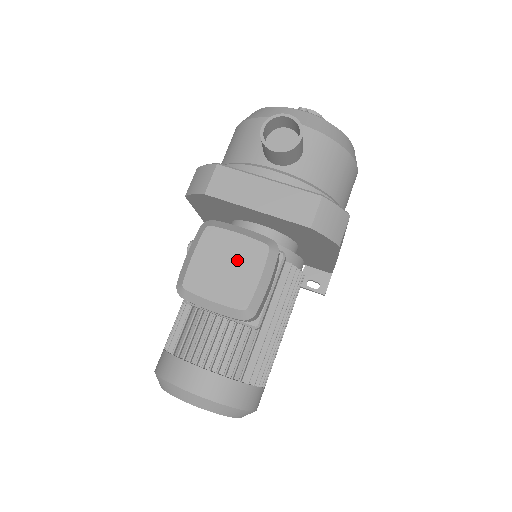
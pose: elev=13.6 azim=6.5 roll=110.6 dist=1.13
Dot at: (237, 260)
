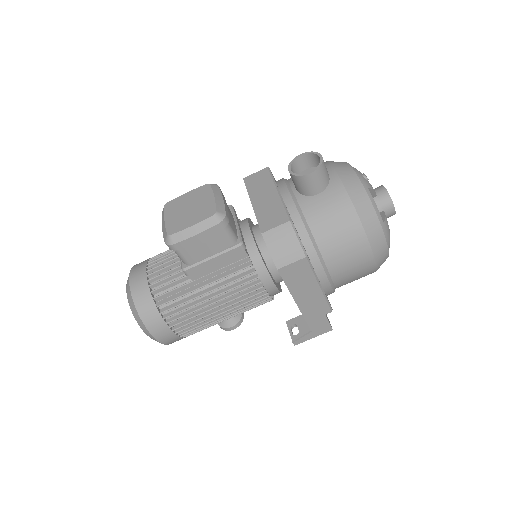
Dot at: (197, 209)
